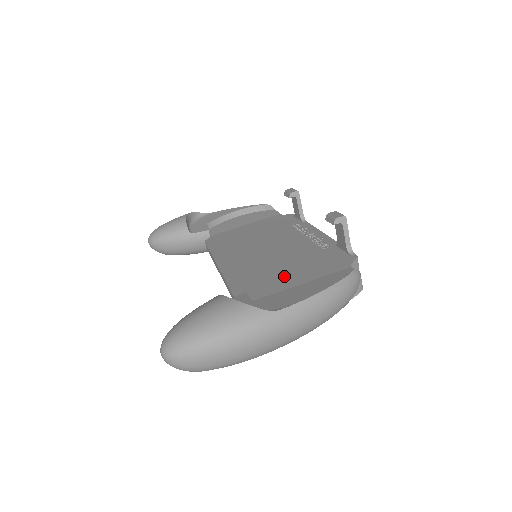
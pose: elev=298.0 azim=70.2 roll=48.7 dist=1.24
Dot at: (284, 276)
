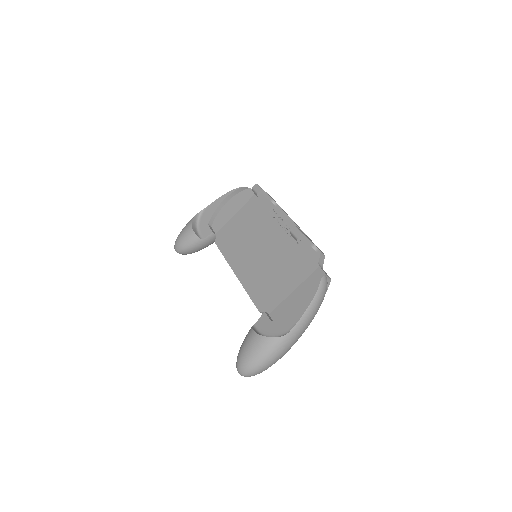
Dot at: (281, 283)
